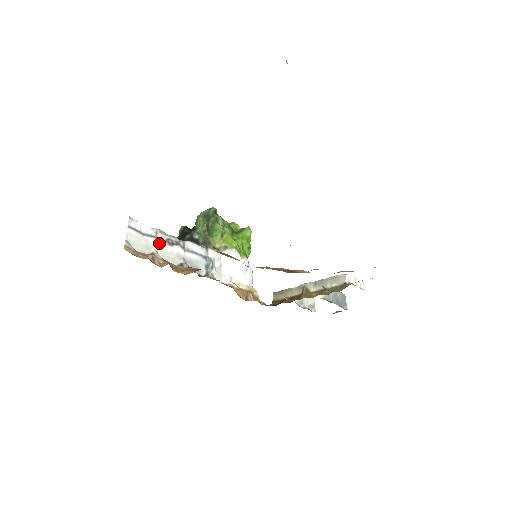
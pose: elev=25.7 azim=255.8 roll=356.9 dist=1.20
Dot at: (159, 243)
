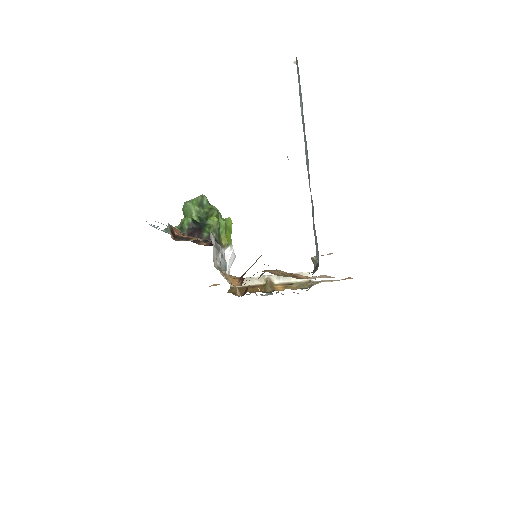
Dot at: (217, 253)
